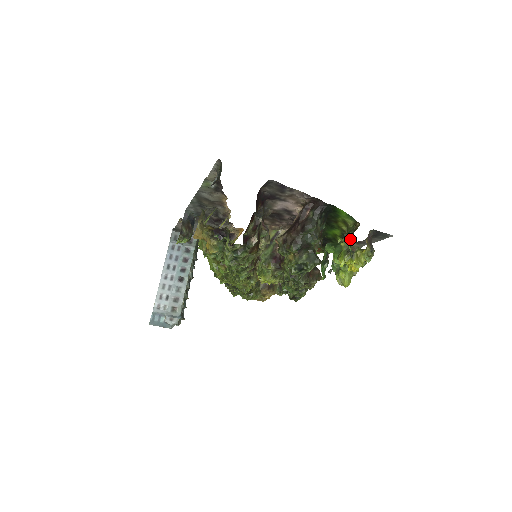
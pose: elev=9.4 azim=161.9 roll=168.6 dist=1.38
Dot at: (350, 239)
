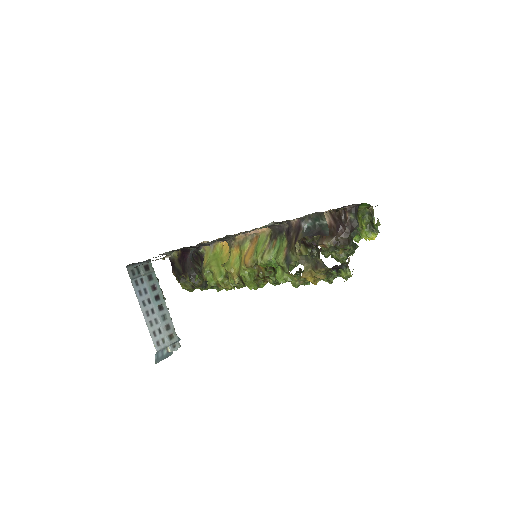
Dot at: (368, 220)
